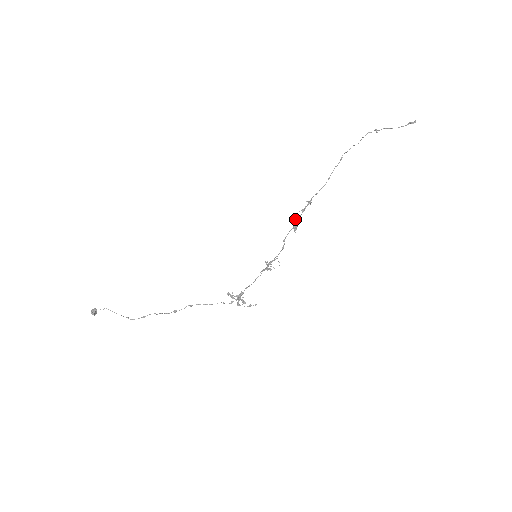
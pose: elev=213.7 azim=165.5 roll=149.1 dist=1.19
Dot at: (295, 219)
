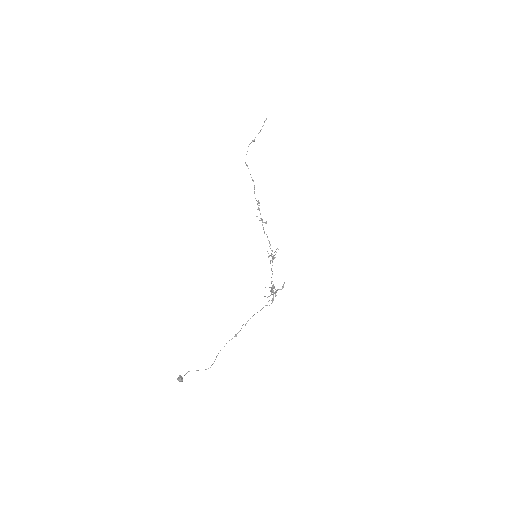
Dot at: occluded
